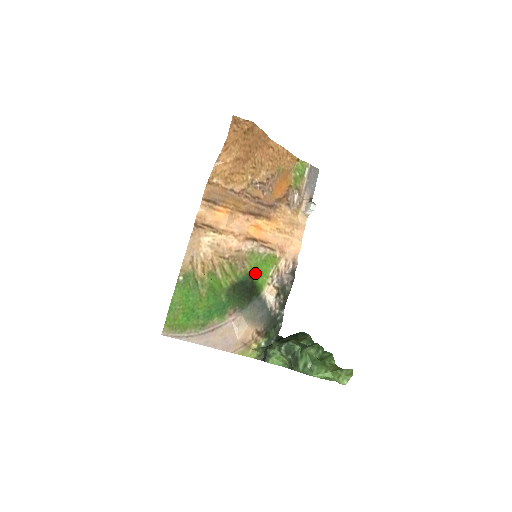
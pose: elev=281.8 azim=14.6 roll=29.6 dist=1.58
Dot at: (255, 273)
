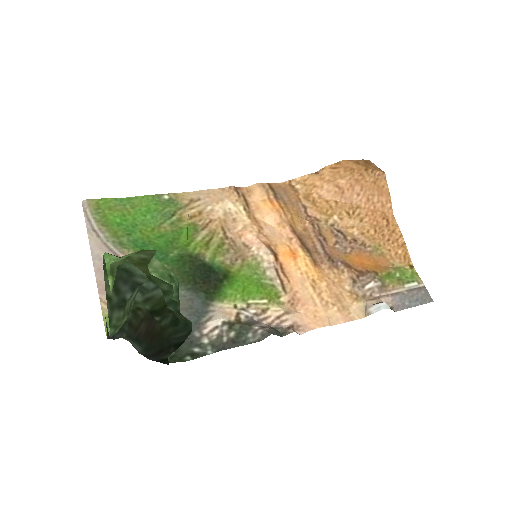
Dot at: (236, 280)
